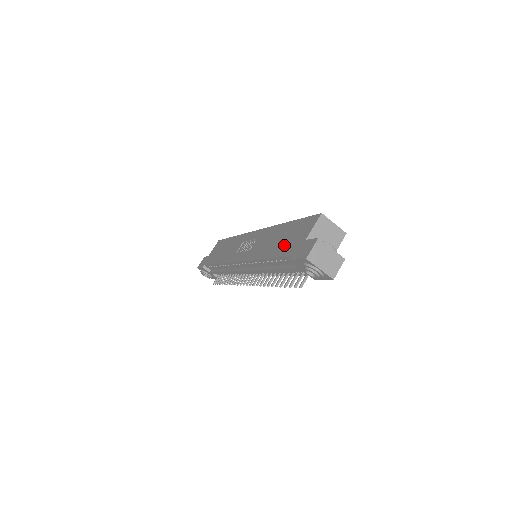
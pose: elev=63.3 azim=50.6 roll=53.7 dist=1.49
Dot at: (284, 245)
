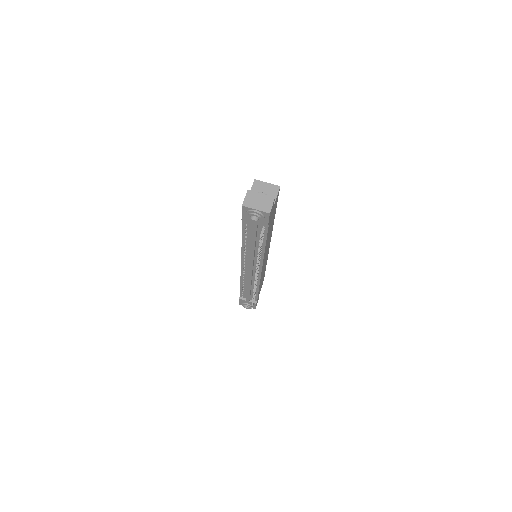
Dot at: occluded
